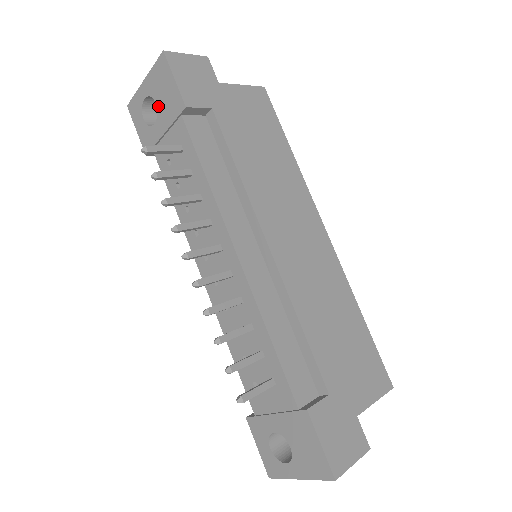
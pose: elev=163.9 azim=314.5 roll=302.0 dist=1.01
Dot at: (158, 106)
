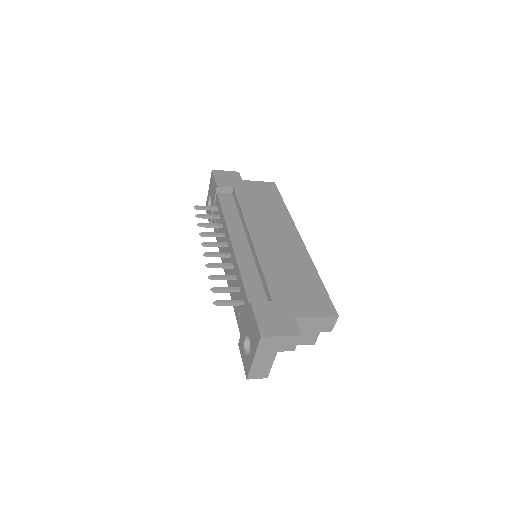
Dot at: (211, 196)
